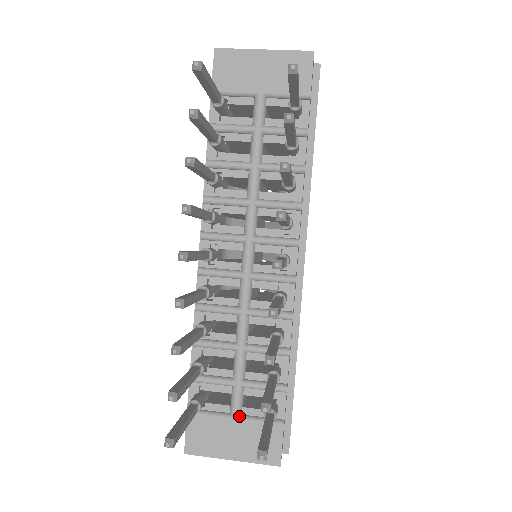
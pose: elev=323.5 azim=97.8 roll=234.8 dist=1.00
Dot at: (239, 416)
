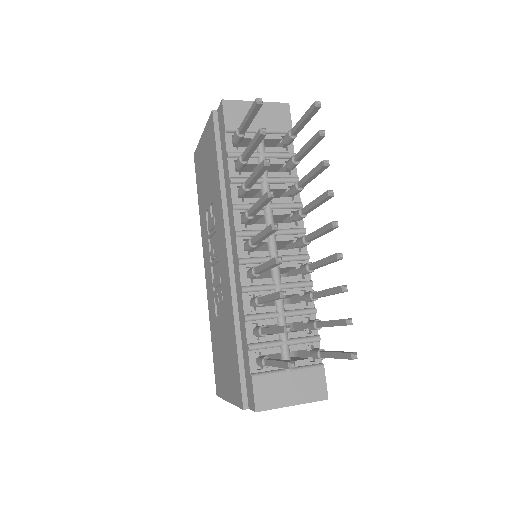
Dot at: occluded
